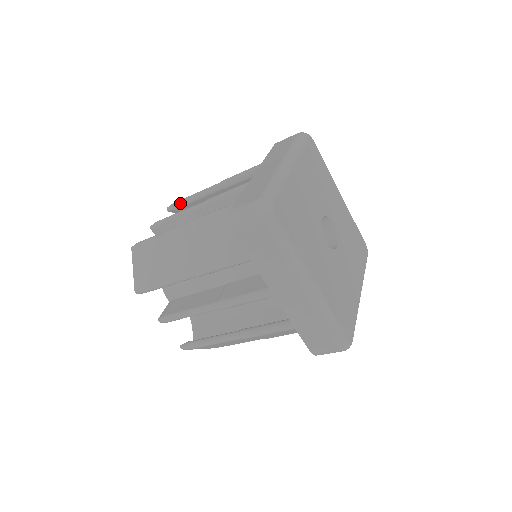
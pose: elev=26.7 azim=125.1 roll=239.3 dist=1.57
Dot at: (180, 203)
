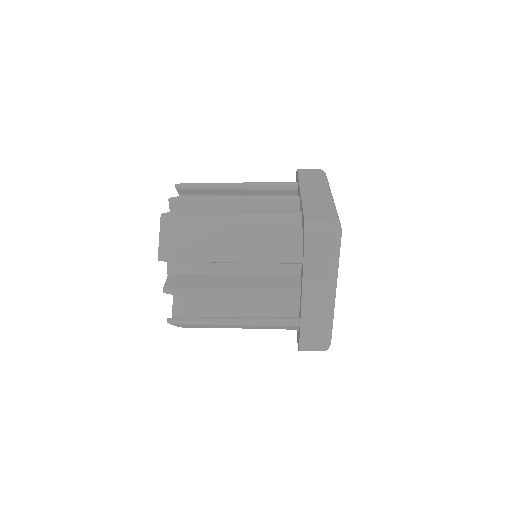
Dot at: occluded
